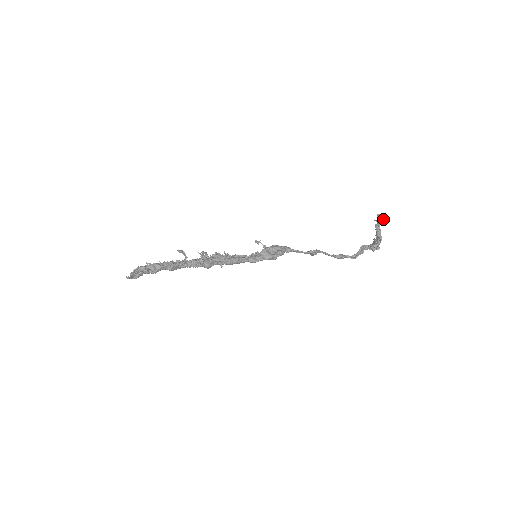
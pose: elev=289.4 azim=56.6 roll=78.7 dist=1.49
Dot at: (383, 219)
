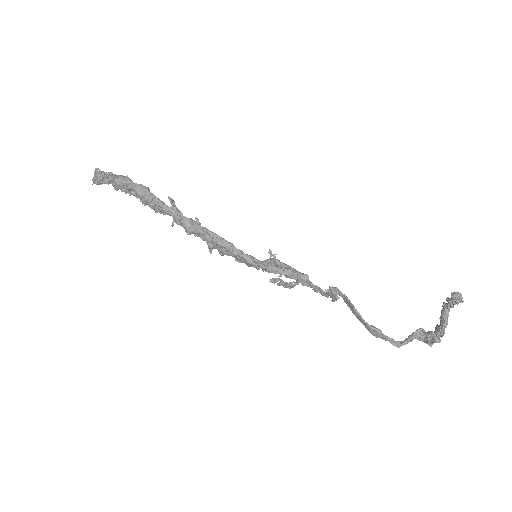
Dot at: (460, 301)
